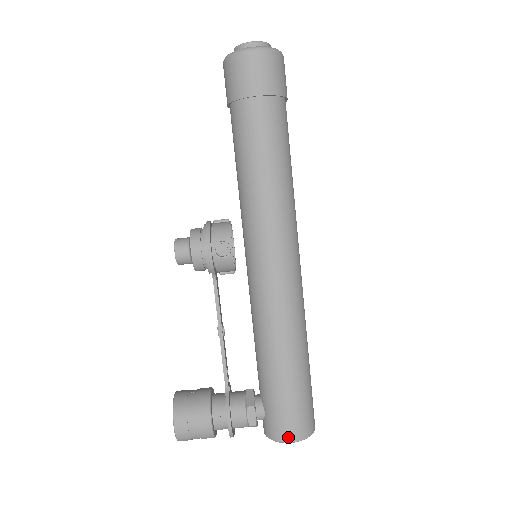
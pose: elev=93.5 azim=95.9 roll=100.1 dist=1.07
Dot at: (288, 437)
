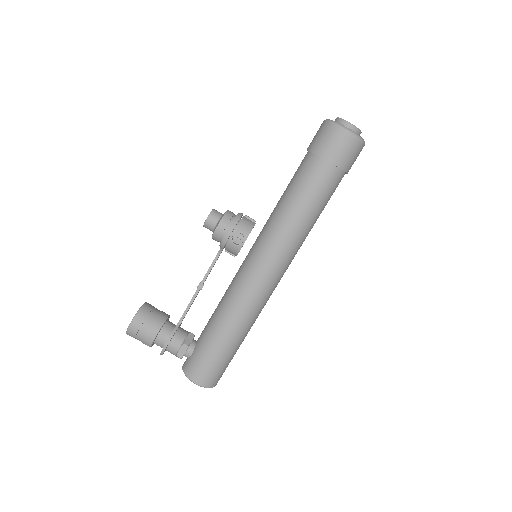
Dot at: (196, 379)
